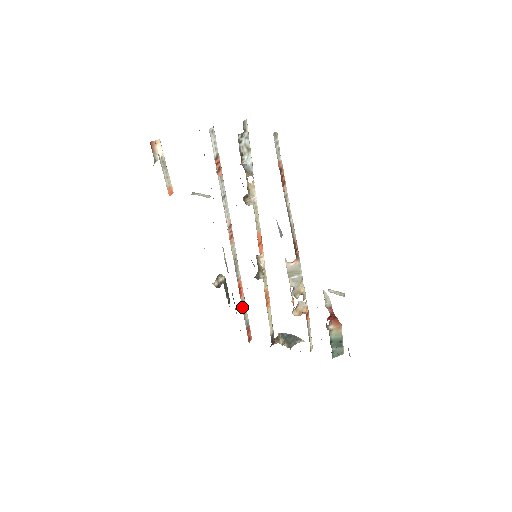
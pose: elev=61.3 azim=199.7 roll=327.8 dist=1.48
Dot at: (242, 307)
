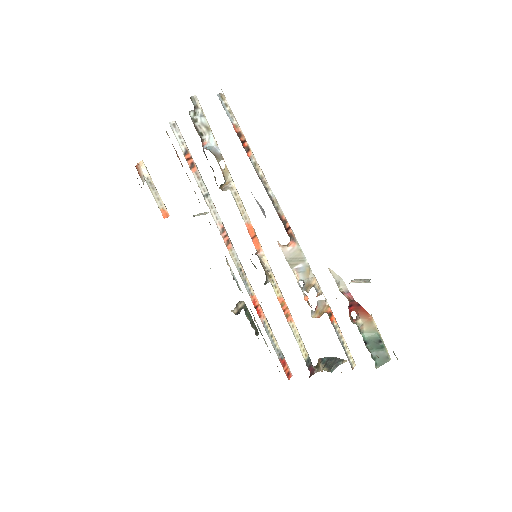
Dot at: (266, 331)
